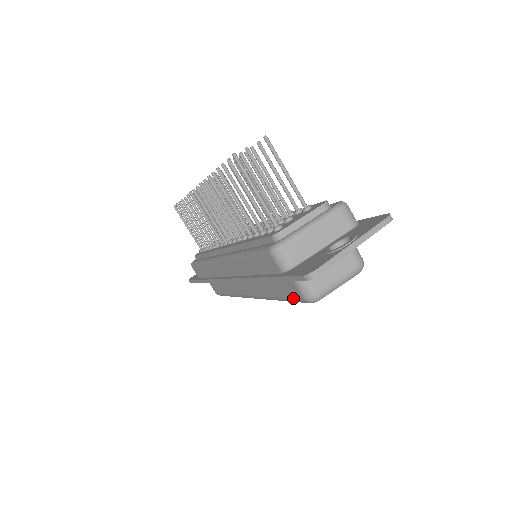
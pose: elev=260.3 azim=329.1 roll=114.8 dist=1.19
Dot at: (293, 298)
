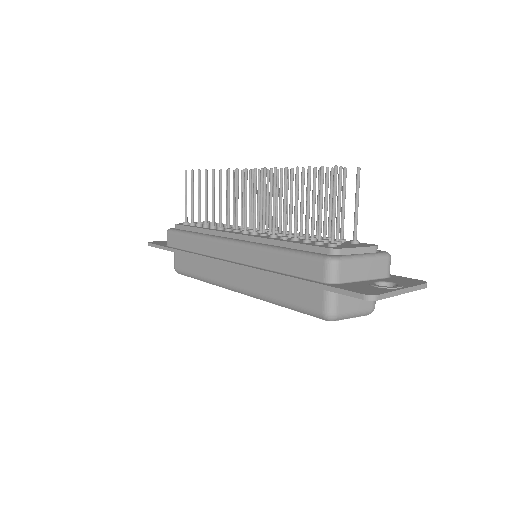
Dot at: (307, 308)
